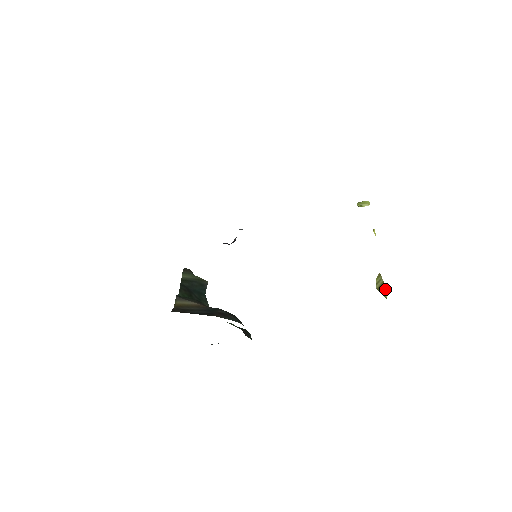
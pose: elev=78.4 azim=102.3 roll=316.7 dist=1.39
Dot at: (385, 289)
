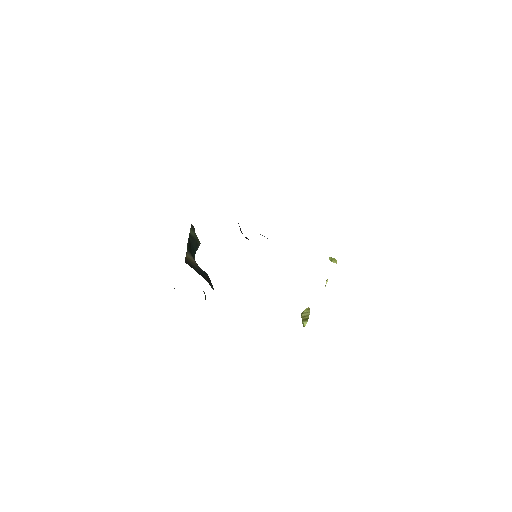
Dot at: (307, 320)
